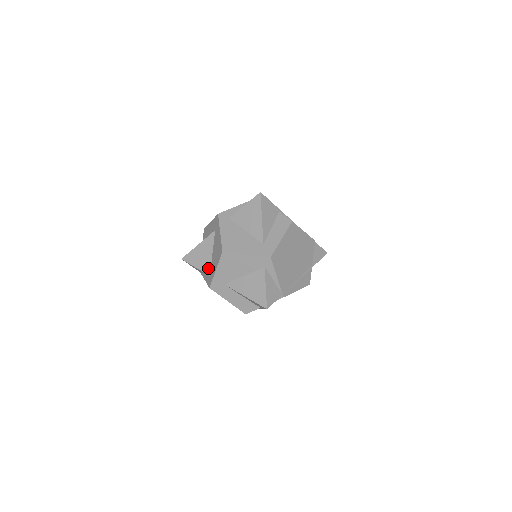
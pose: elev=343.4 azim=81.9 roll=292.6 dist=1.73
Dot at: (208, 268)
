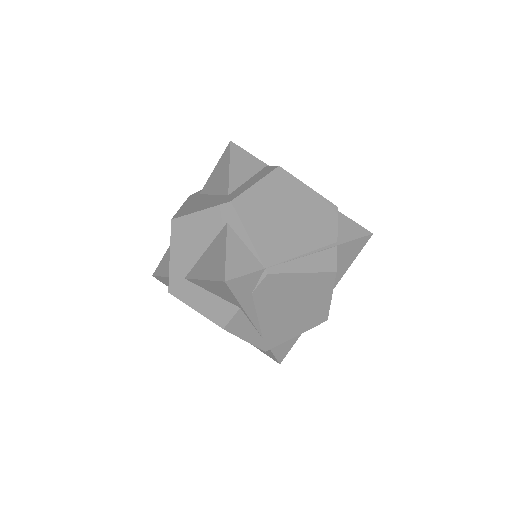
Dot at: occluded
